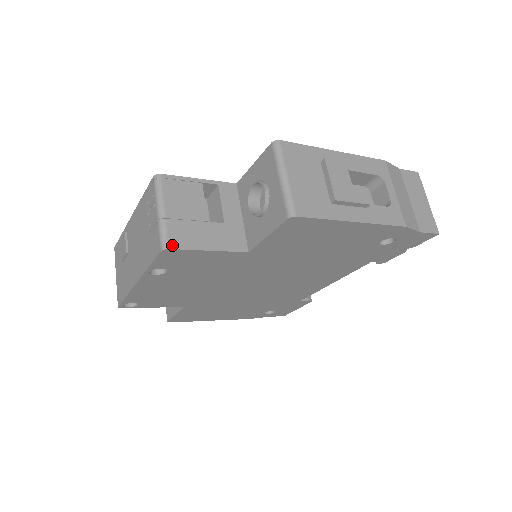
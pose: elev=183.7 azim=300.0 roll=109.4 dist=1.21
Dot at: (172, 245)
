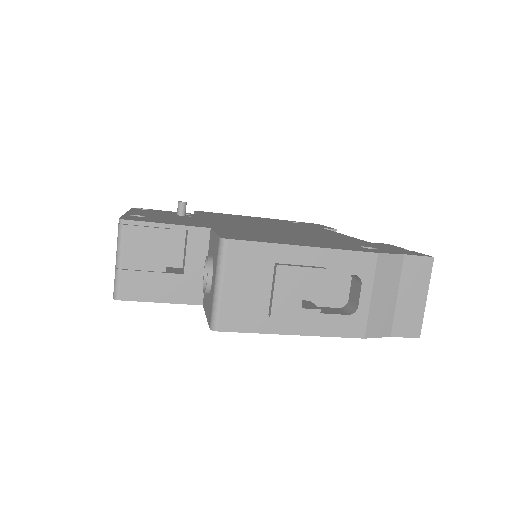
Dot at: (122, 296)
